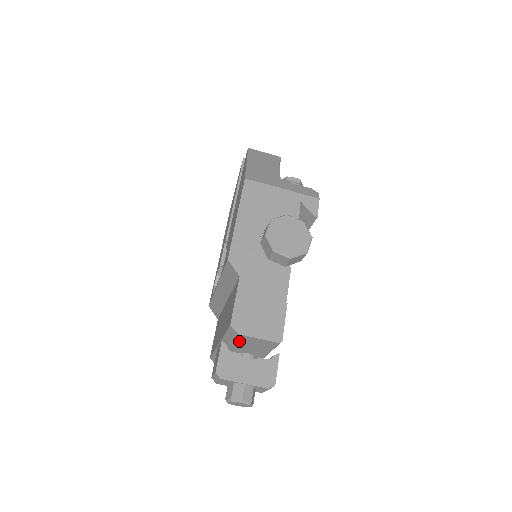
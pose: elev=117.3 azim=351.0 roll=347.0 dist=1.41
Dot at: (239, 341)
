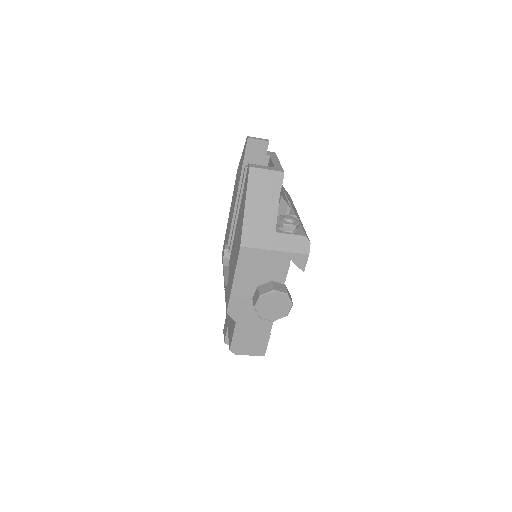
Dot at: occluded
